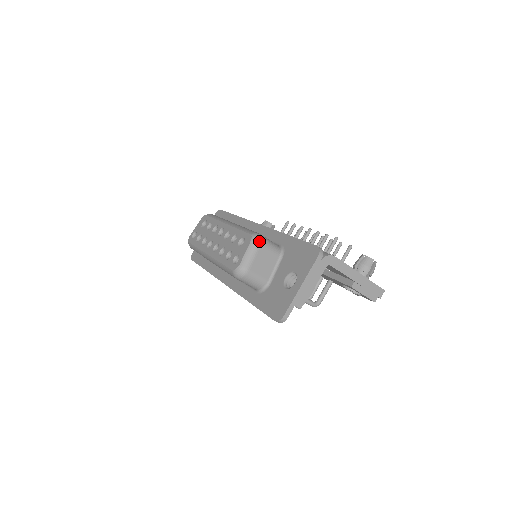
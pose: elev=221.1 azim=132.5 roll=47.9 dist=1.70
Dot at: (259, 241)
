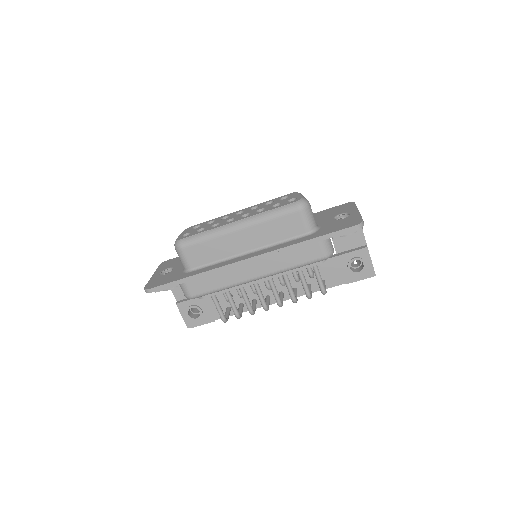
Dot at: occluded
